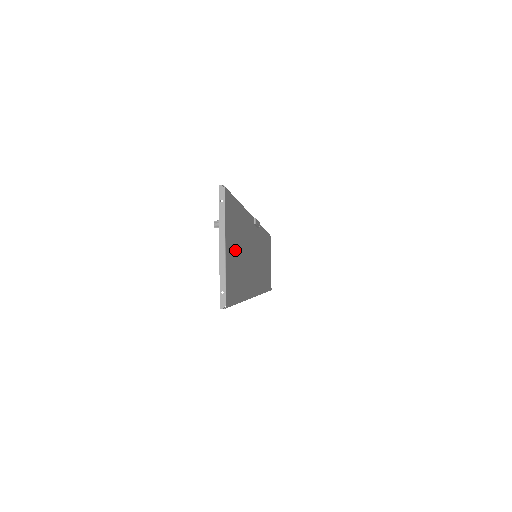
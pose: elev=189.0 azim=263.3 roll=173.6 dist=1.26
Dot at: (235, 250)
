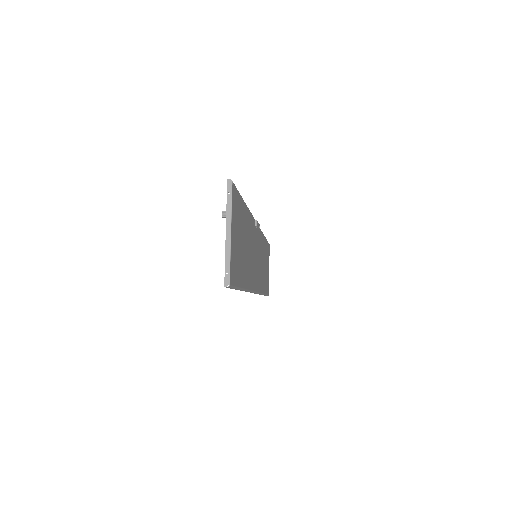
Dot at: (239, 240)
